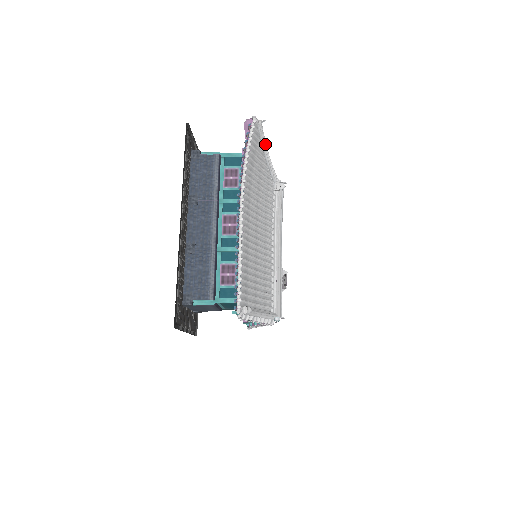
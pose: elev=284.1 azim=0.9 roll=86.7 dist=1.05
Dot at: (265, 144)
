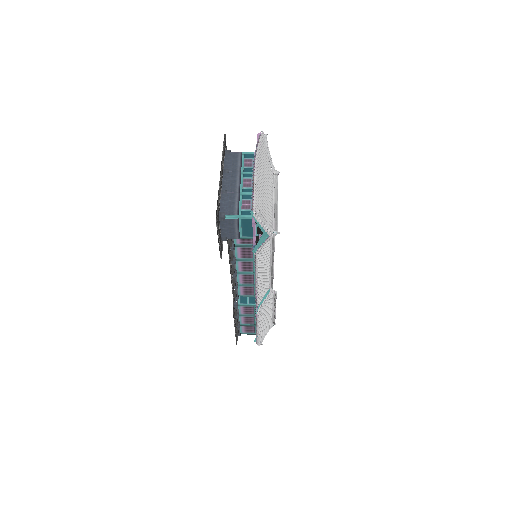
Dot at: (268, 147)
